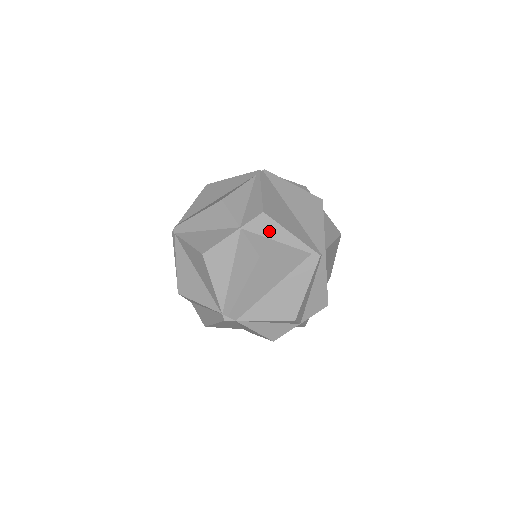
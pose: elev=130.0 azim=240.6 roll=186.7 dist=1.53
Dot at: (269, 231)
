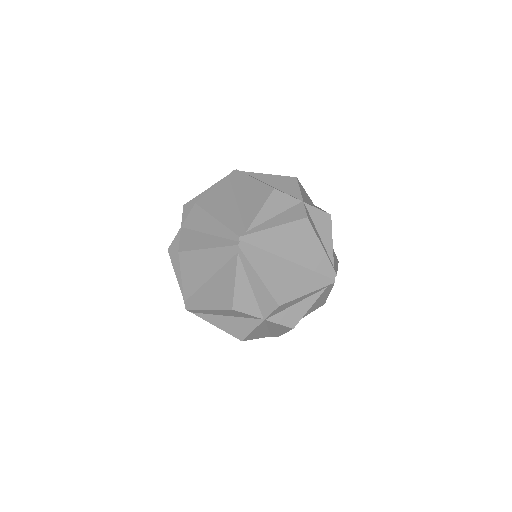
Dot at: (288, 306)
